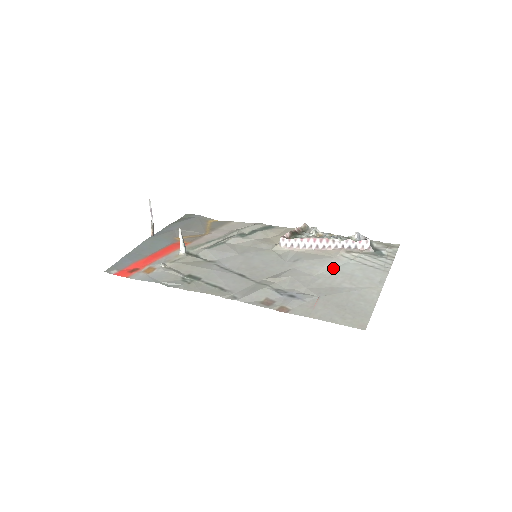
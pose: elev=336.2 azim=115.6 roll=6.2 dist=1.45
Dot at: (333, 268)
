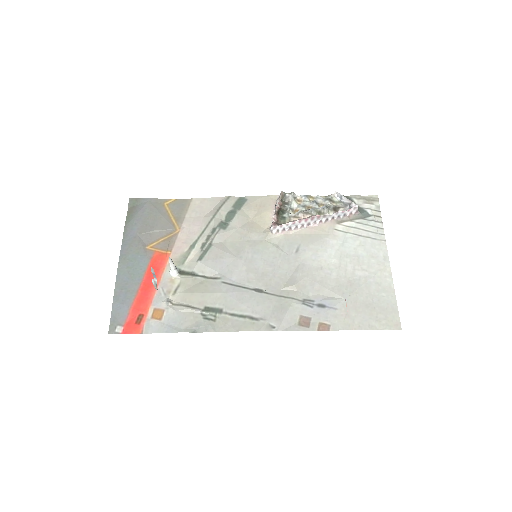
Dot at: (337, 251)
